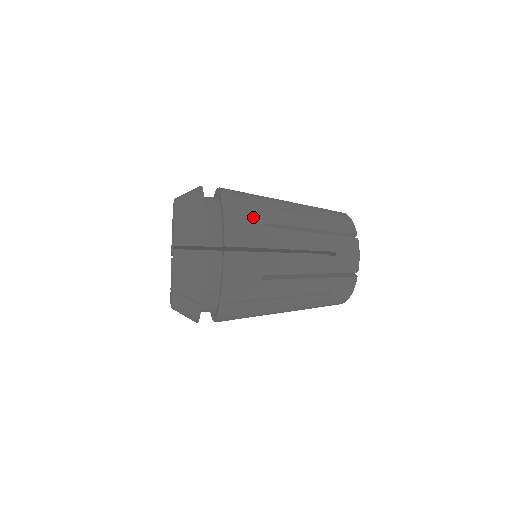
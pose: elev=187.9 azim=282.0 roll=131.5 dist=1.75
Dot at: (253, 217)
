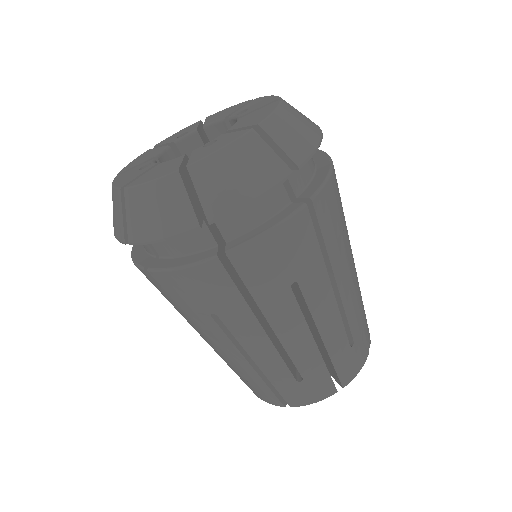
Dot at: occluded
